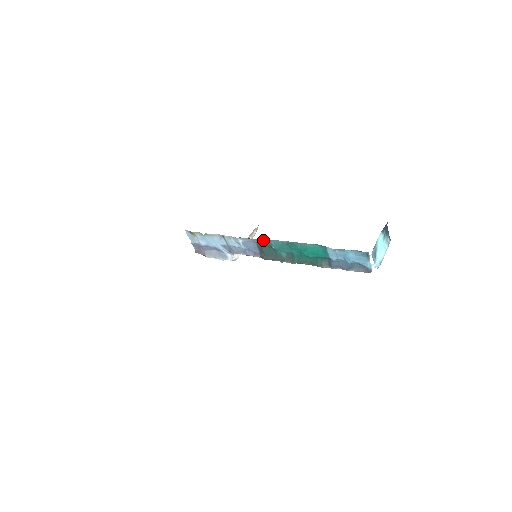
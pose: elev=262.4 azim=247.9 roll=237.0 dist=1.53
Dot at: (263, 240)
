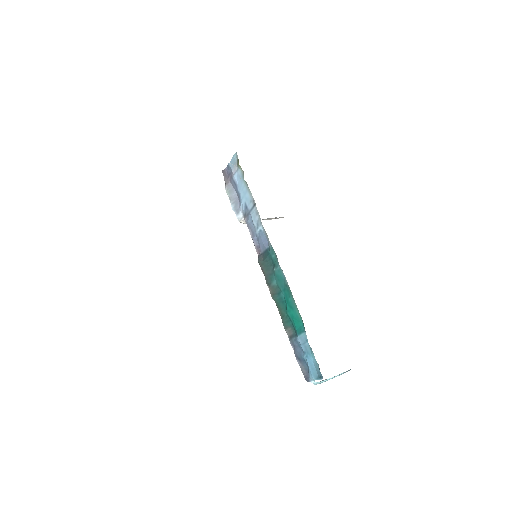
Dot at: (276, 255)
